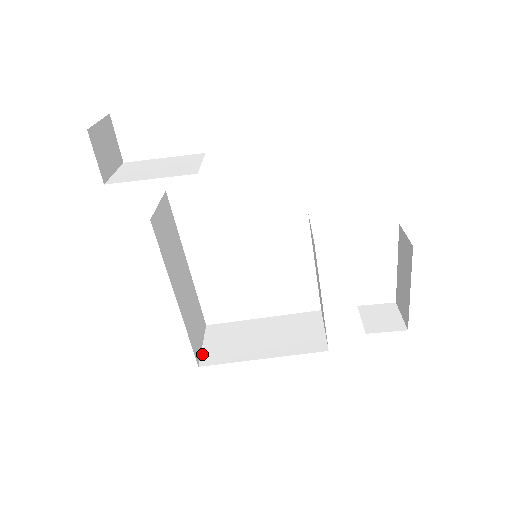
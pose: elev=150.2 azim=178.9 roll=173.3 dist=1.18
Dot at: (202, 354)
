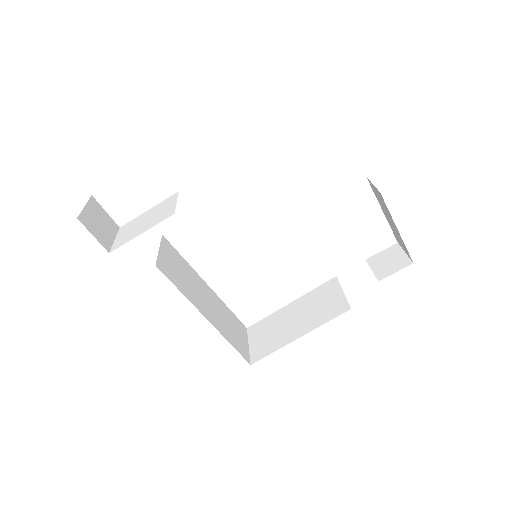
Dot at: (250, 353)
